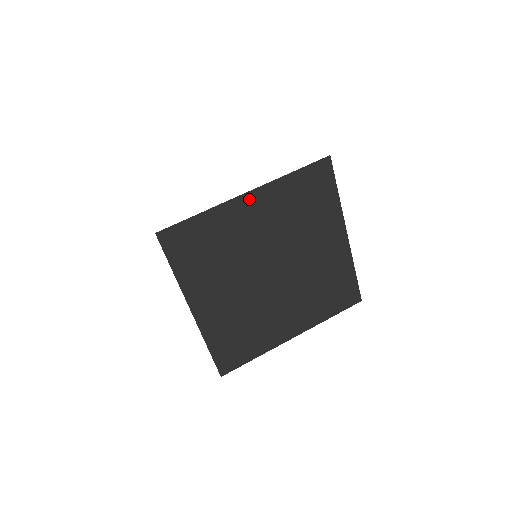
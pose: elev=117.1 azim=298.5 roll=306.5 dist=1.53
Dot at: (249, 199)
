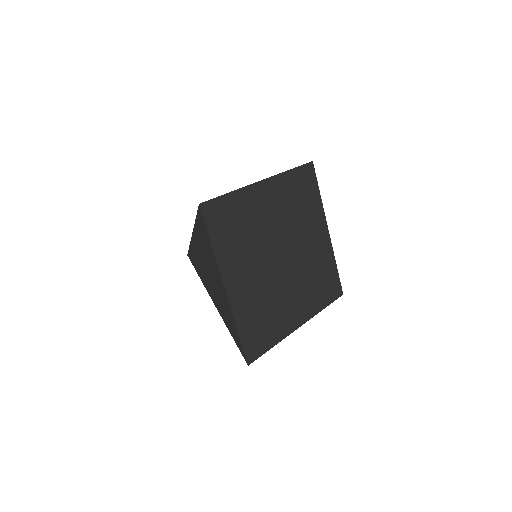
Dot at: (264, 186)
